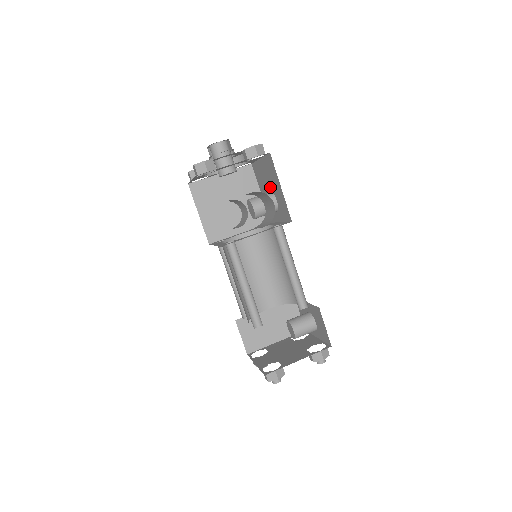
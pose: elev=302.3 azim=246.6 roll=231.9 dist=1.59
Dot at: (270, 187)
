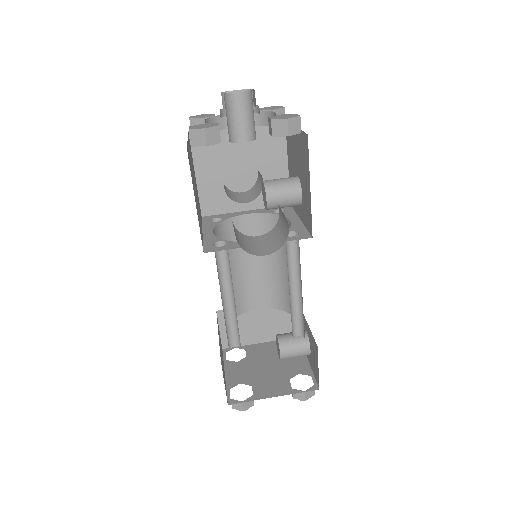
Dot at: (298, 171)
